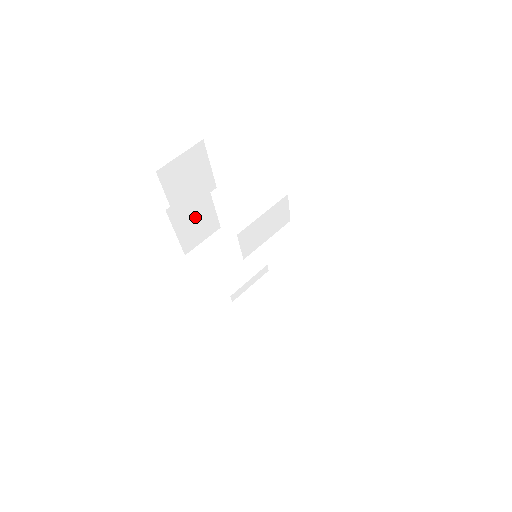
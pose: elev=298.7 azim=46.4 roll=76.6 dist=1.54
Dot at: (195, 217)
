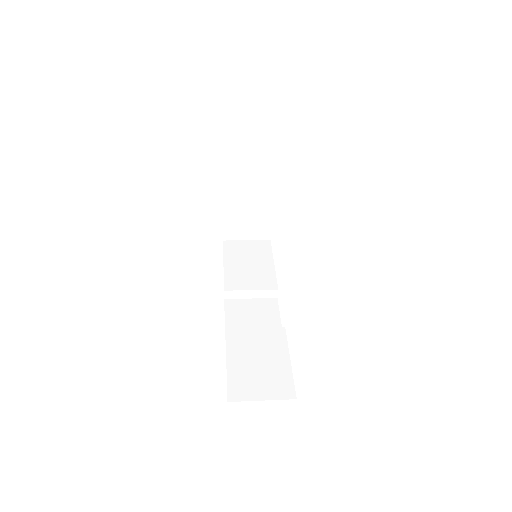
Dot at: occluded
